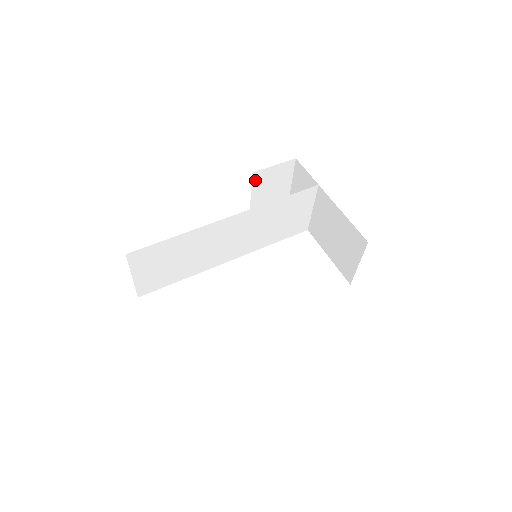
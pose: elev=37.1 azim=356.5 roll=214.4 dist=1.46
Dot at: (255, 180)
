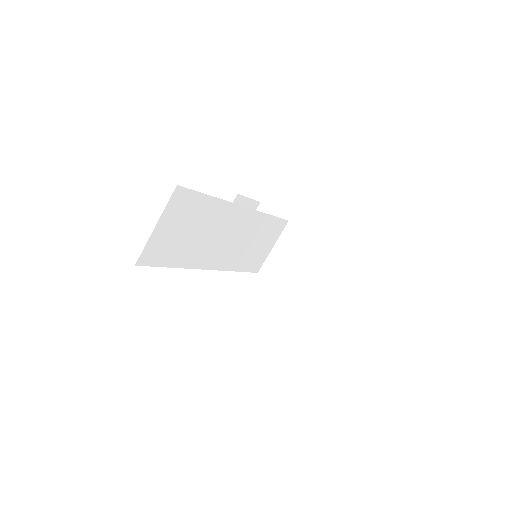
Dot at: occluded
